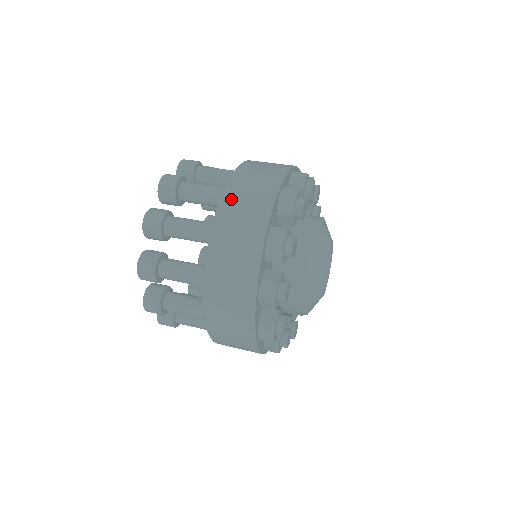
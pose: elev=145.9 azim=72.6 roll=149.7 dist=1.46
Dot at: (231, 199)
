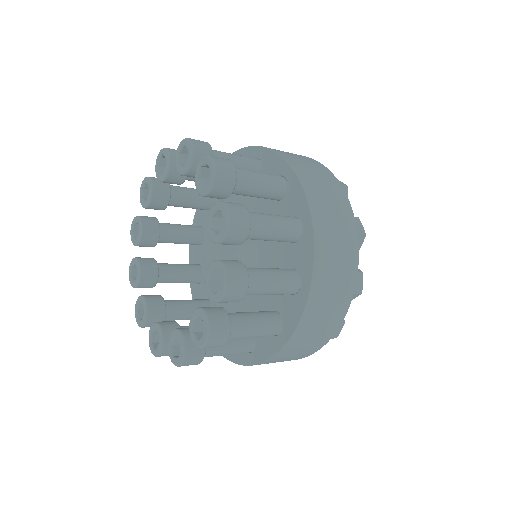
Dot at: occluded
